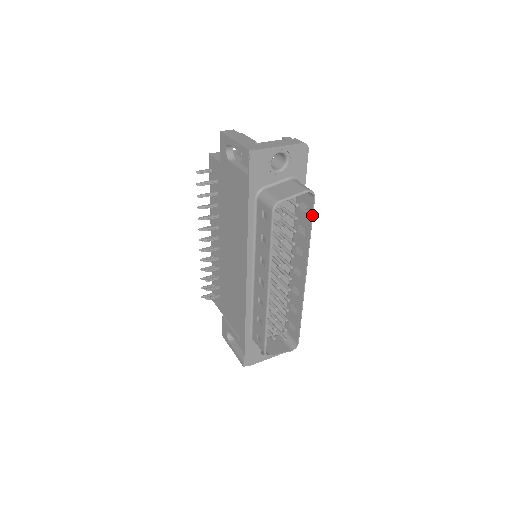
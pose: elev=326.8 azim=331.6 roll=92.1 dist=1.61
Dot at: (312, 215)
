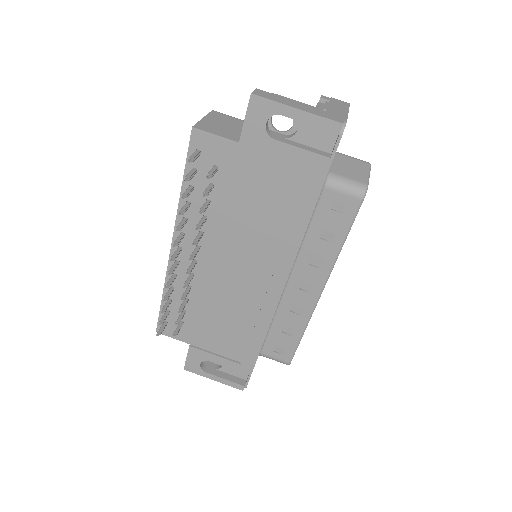
Dot at: occluded
